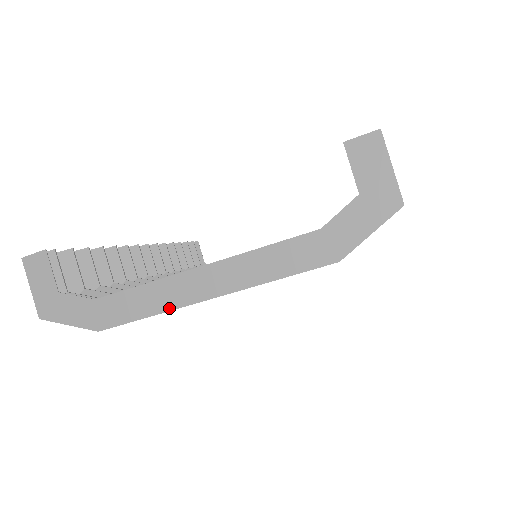
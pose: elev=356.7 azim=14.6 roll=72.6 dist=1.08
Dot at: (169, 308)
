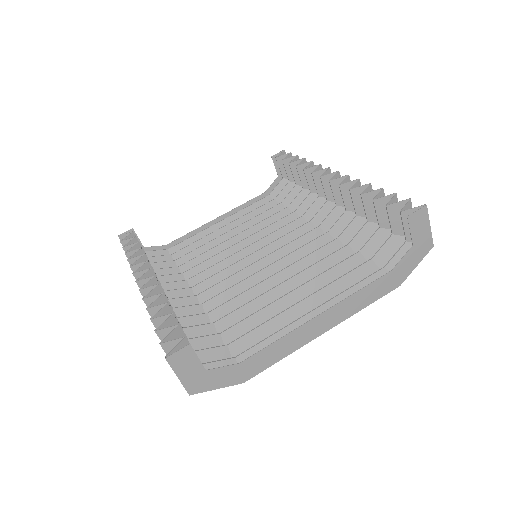
Dot at: (298, 348)
